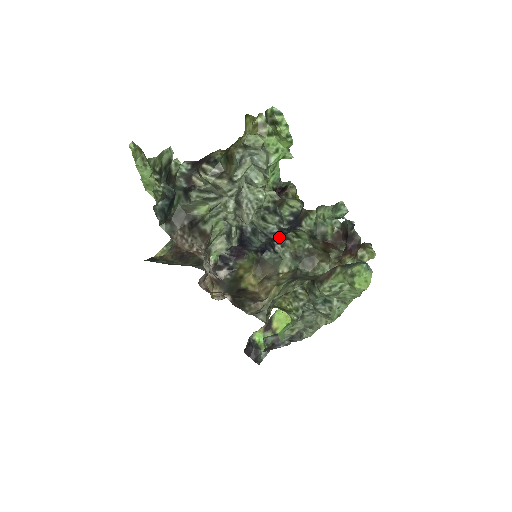
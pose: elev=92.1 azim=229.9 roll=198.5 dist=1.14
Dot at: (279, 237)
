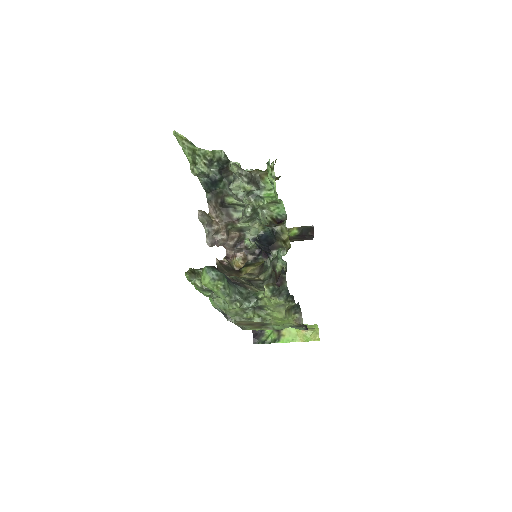
Dot at: (268, 253)
